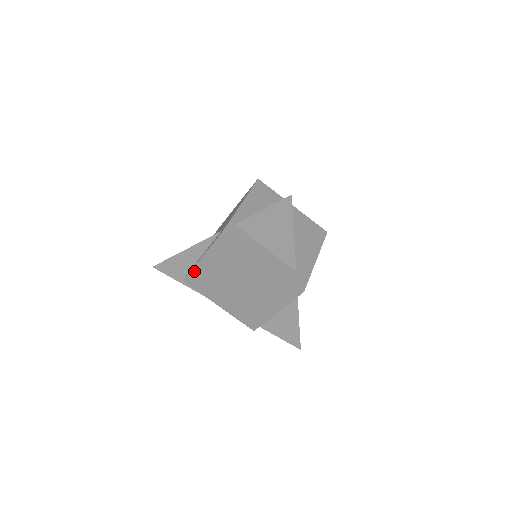
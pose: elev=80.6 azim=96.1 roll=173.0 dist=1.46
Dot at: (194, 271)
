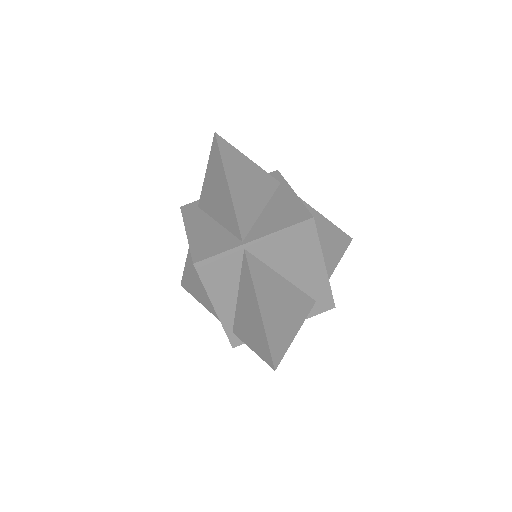
Dot at: occluded
